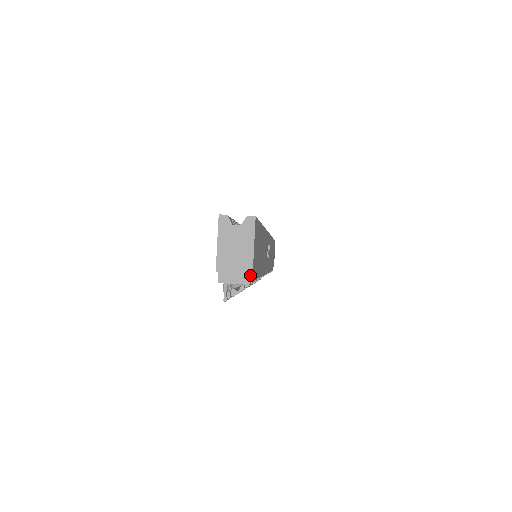
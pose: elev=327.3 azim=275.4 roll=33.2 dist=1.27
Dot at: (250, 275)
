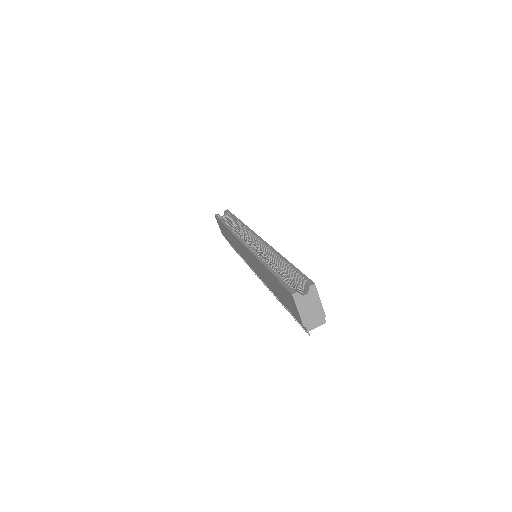
Dot at: (323, 316)
